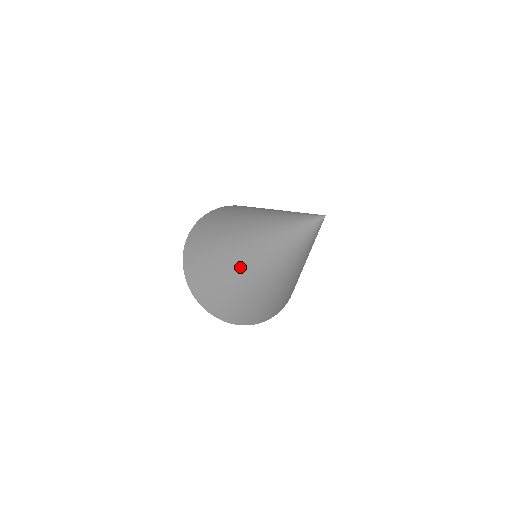
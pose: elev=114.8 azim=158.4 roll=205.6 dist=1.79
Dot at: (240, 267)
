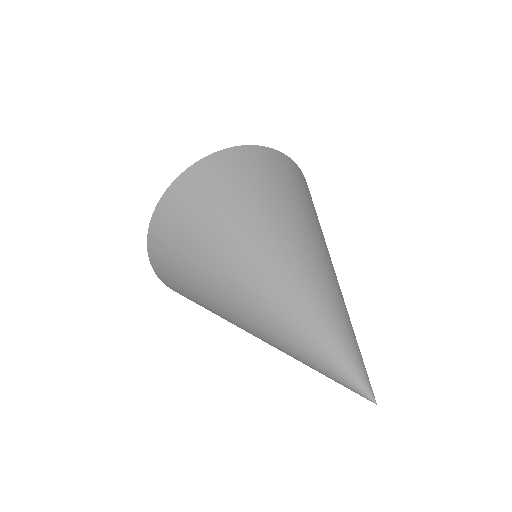
Dot at: occluded
